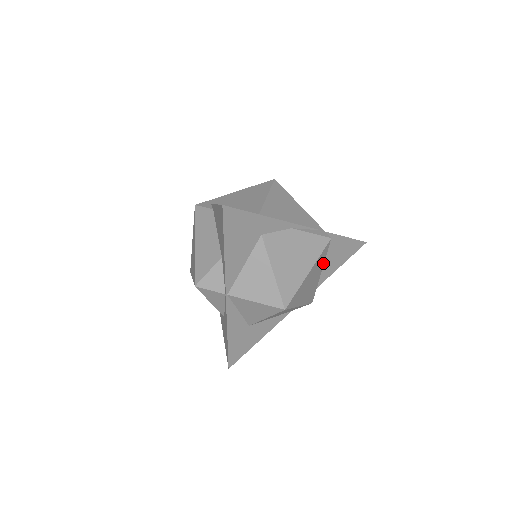
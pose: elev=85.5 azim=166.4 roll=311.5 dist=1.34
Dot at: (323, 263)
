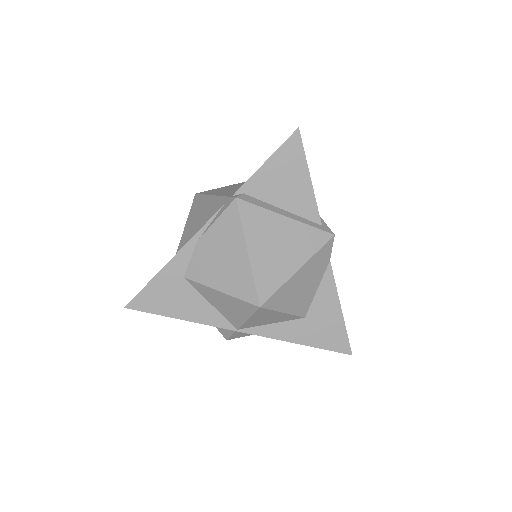
Dot at: (271, 213)
